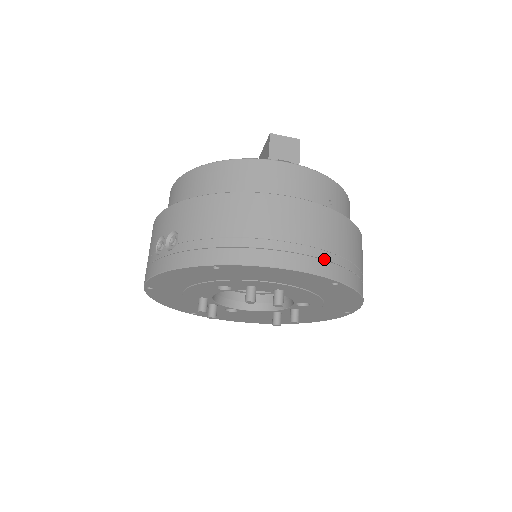
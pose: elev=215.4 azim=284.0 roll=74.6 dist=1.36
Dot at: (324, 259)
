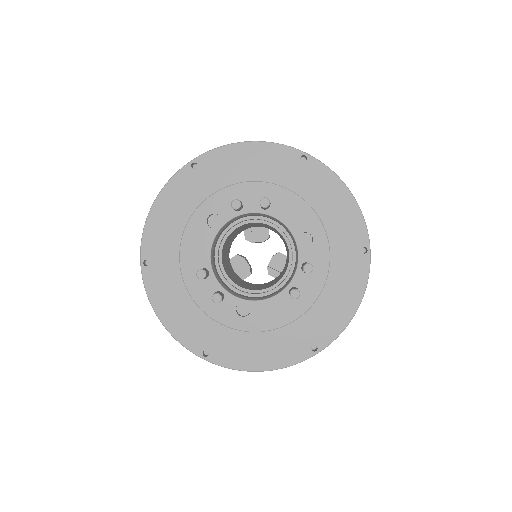
Dot at: occluded
